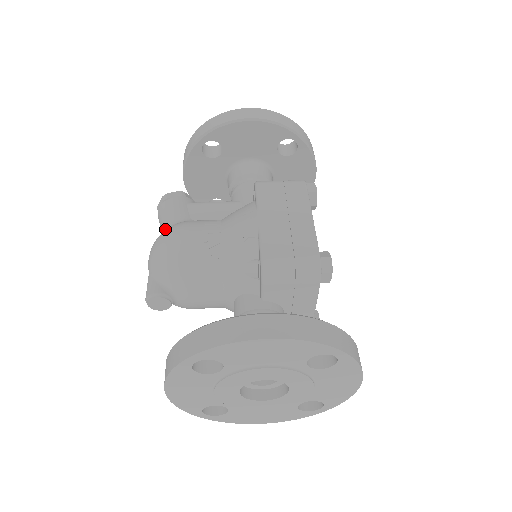
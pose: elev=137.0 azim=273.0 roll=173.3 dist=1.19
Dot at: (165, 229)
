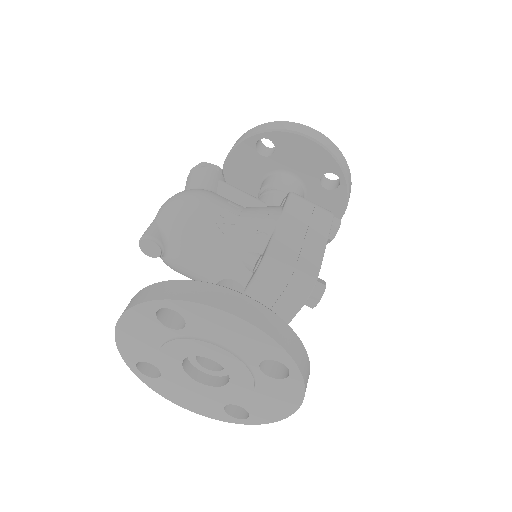
Dot at: occluded
